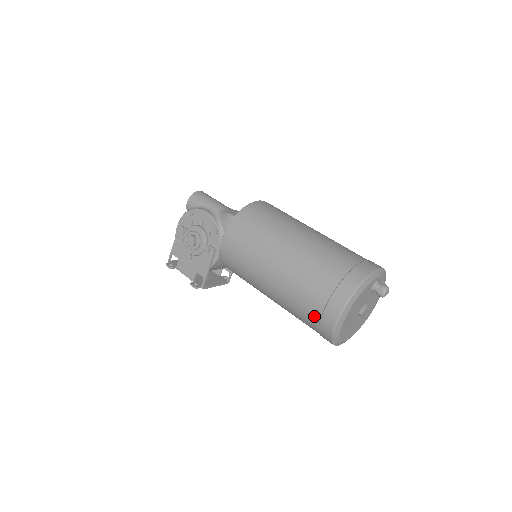
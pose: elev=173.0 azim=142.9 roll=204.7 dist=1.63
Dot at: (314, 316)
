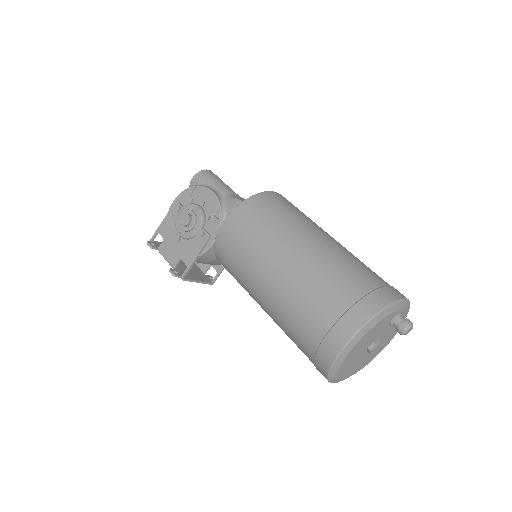
Dot at: (314, 336)
